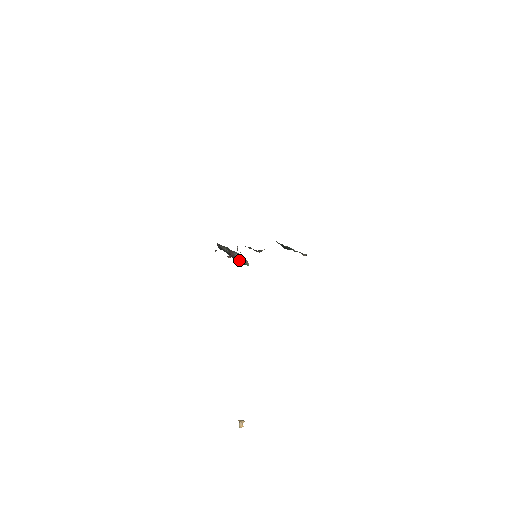
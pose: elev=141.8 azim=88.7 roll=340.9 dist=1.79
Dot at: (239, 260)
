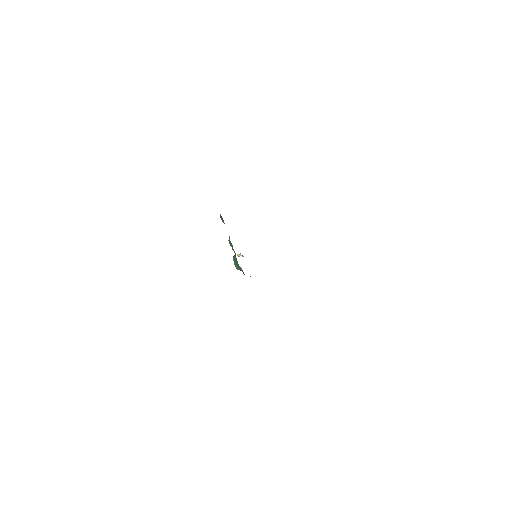
Dot at: occluded
